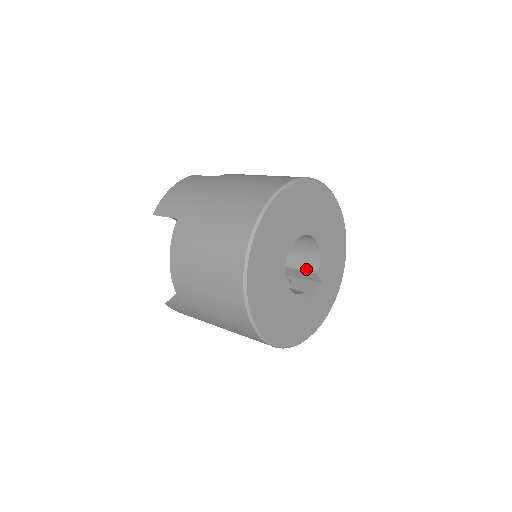
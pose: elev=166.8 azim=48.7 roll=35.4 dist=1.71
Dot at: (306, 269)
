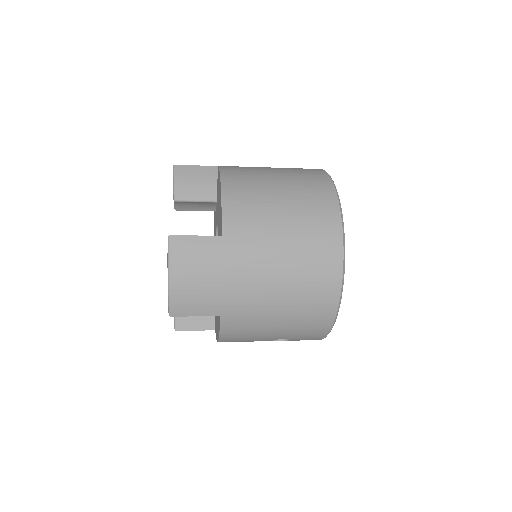
Dot at: occluded
